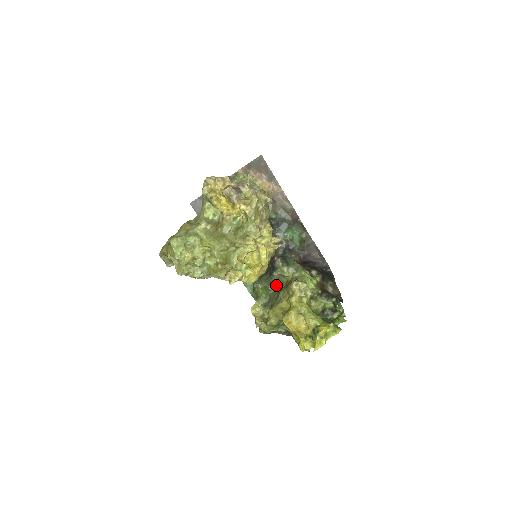
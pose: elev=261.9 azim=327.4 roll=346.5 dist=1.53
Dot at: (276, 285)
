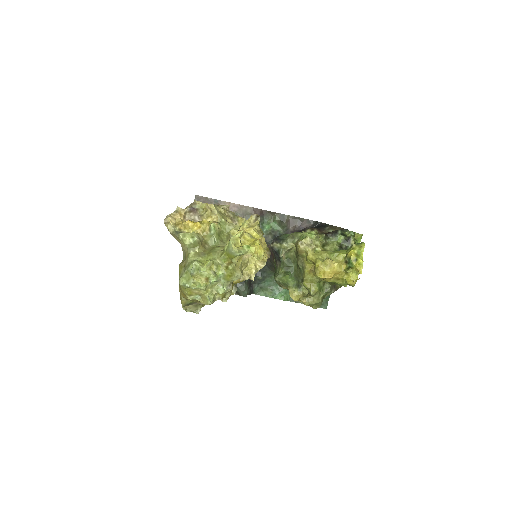
Dot at: (291, 264)
